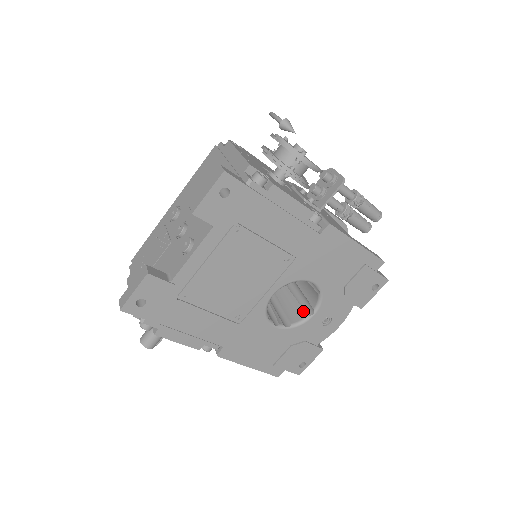
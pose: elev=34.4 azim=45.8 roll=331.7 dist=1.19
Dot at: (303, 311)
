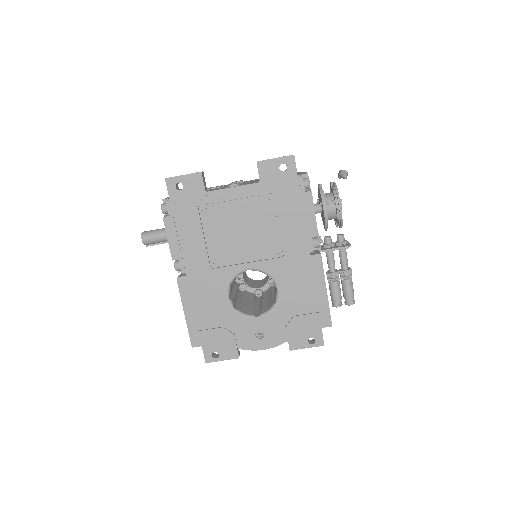
Dot at: (252, 312)
